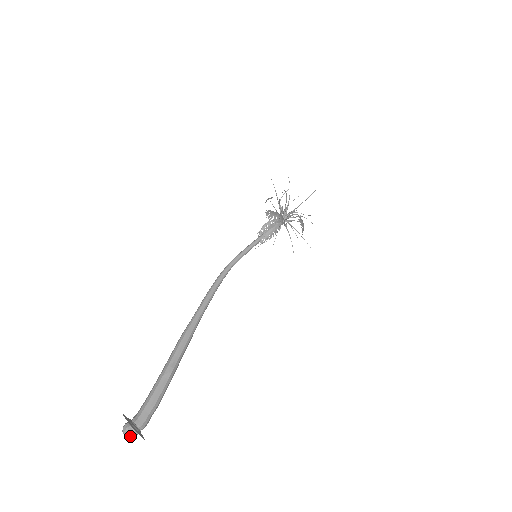
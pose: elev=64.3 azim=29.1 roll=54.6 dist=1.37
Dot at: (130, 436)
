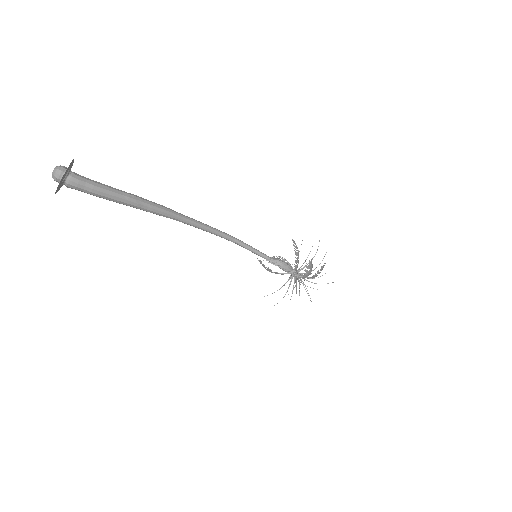
Dot at: (58, 170)
